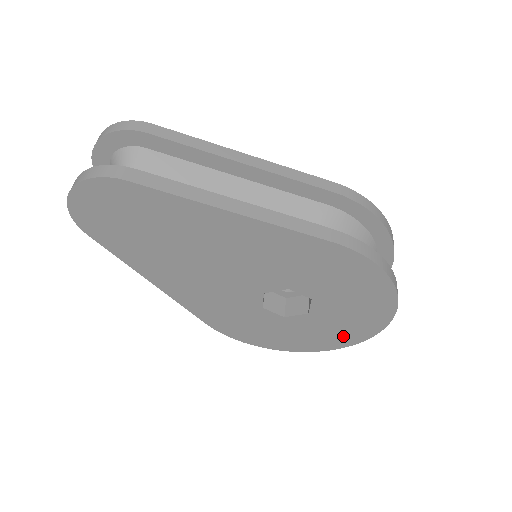
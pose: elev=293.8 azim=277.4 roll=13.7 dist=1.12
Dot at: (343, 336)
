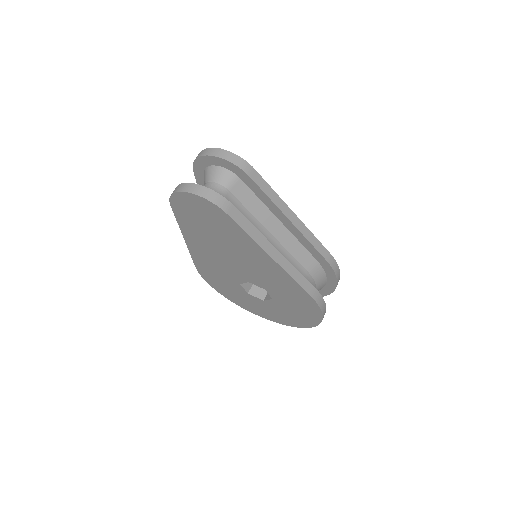
Dot at: (272, 316)
